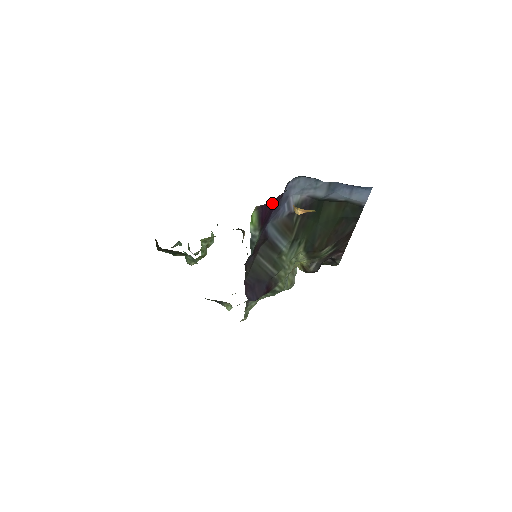
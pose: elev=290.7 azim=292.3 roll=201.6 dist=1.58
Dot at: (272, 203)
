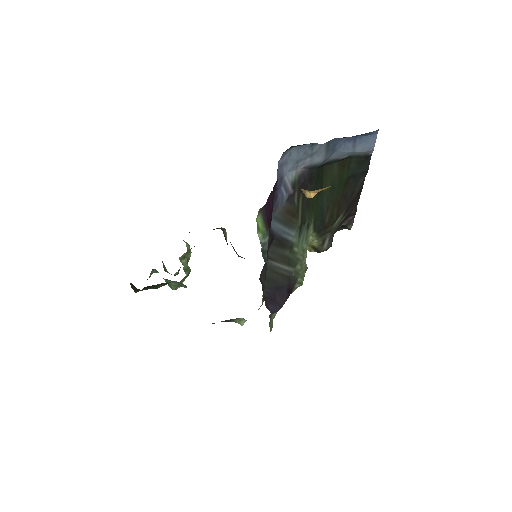
Dot at: (272, 195)
